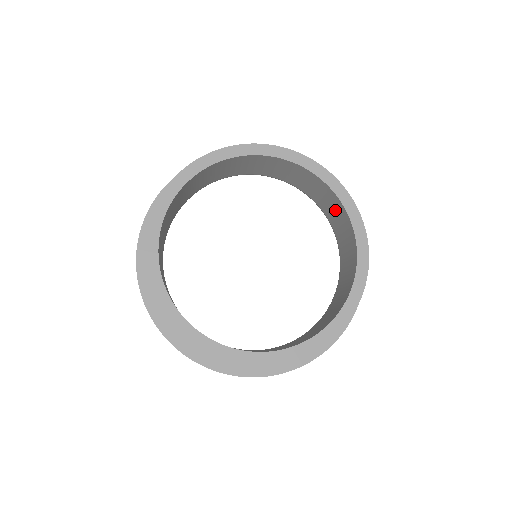
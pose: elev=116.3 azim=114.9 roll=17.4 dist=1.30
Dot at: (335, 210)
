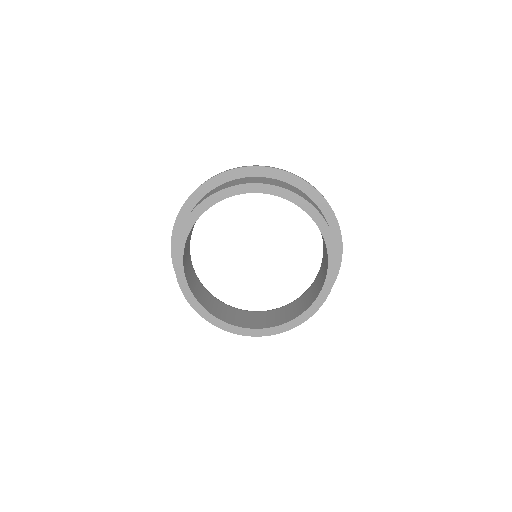
Dot at: (324, 244)
